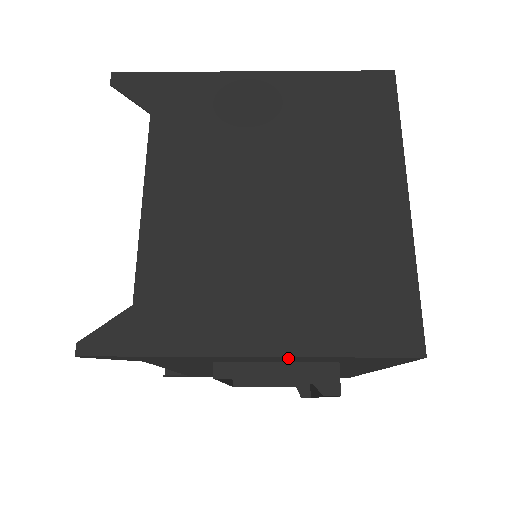
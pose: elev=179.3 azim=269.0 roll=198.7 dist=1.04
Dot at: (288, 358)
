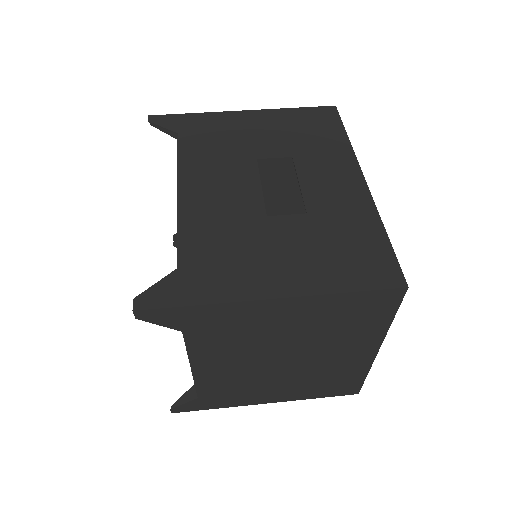
Dot at: occluded
